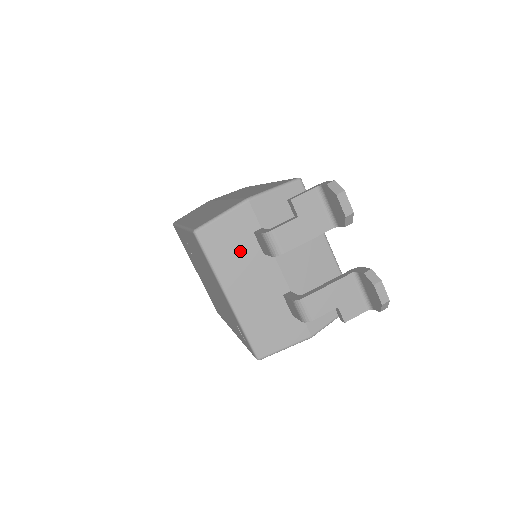
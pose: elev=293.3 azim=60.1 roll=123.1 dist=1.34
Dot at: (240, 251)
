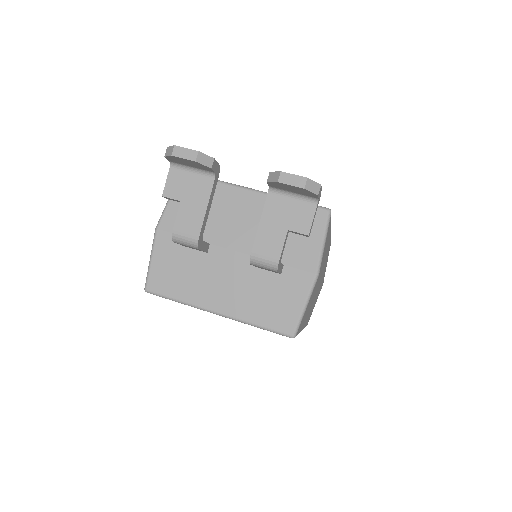
Dot at: (188, 270)
